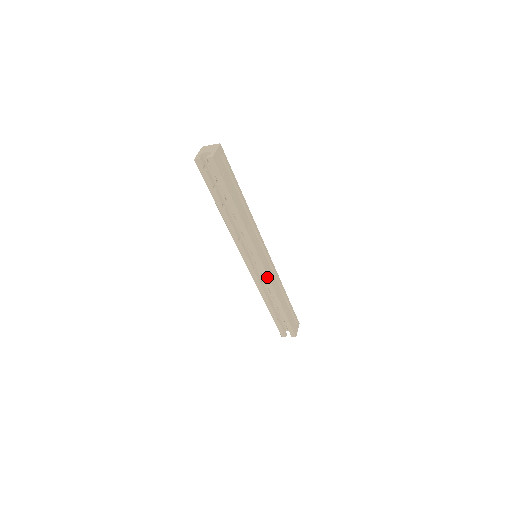
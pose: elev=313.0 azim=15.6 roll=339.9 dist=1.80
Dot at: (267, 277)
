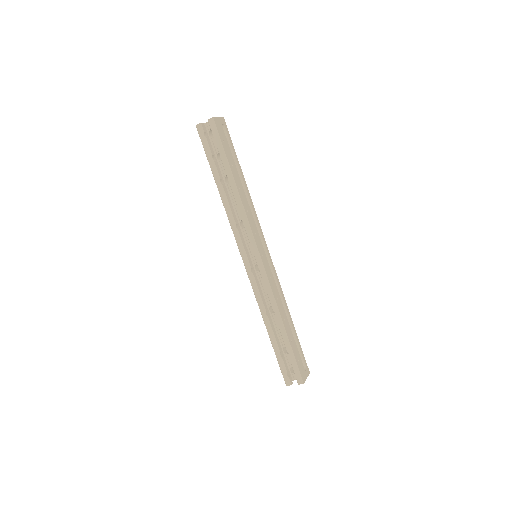
Dot at: (267, 279)
